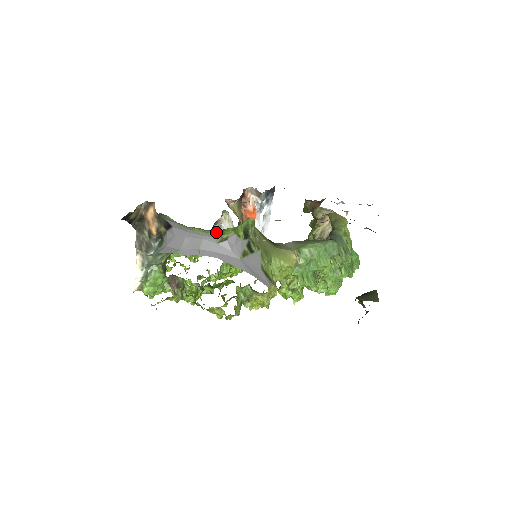
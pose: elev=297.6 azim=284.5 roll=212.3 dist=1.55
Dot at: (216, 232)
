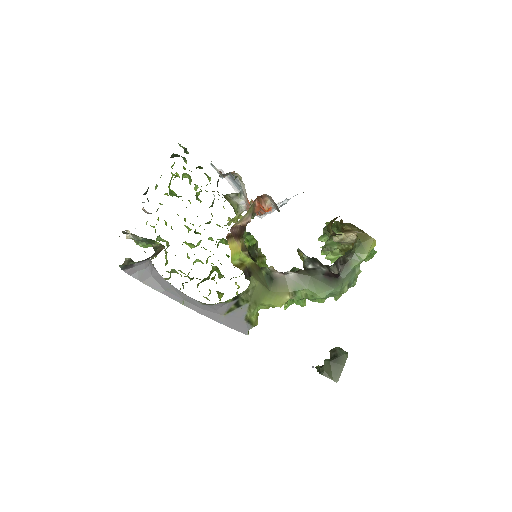
Dot at: occluded
